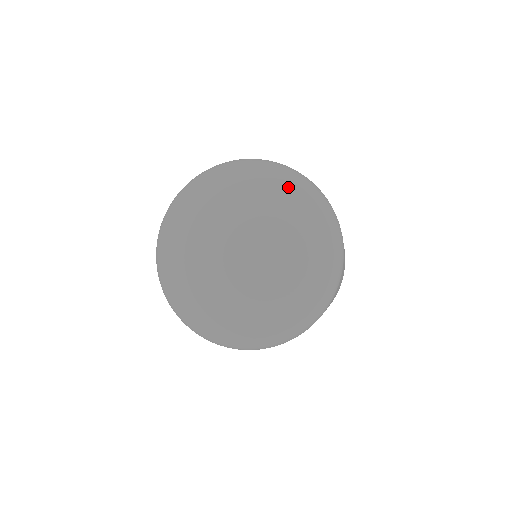
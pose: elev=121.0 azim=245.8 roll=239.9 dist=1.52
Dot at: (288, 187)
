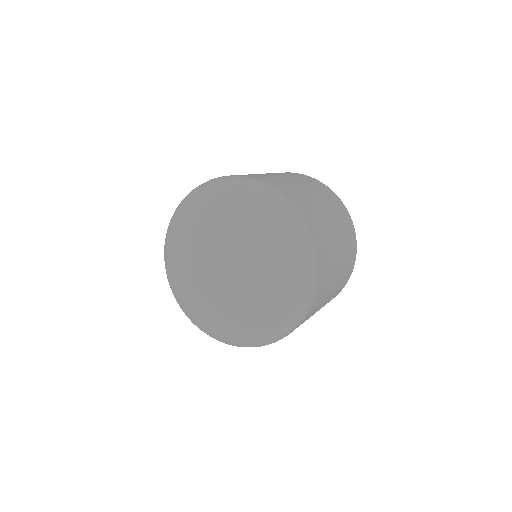
Dot at: (281, 238)
